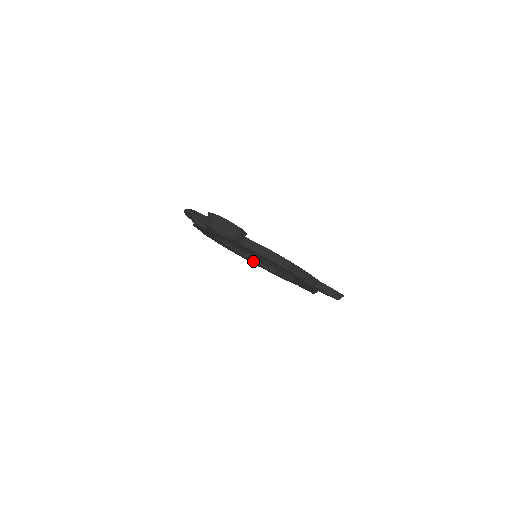
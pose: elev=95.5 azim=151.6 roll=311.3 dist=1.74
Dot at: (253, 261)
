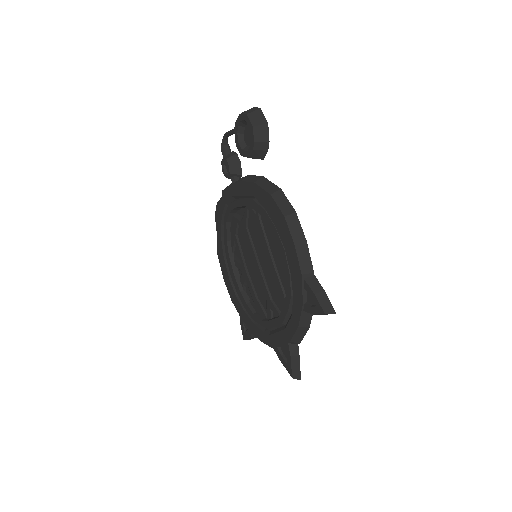
Dot at: (246, 302)
